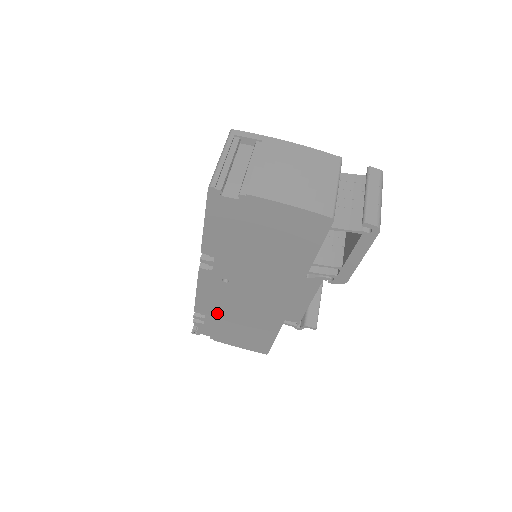
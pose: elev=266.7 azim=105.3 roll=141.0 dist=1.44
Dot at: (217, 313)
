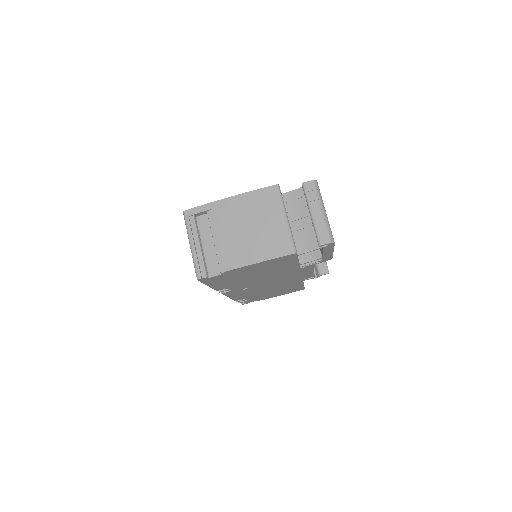
Dot at: occluded
